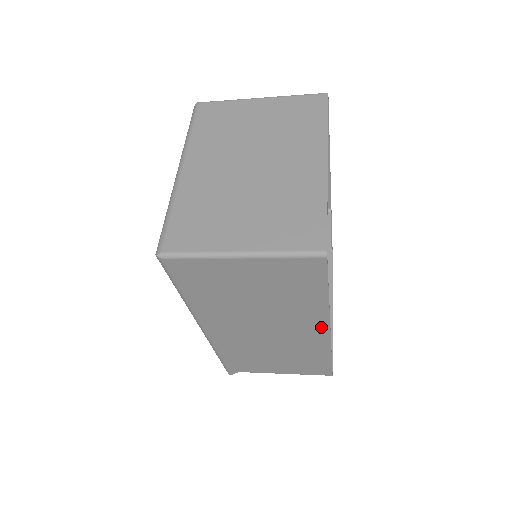
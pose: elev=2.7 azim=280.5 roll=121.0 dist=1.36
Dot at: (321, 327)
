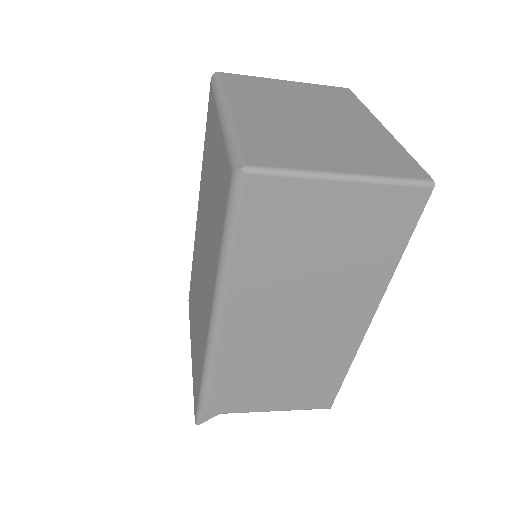
Dot at: (365, 314)
